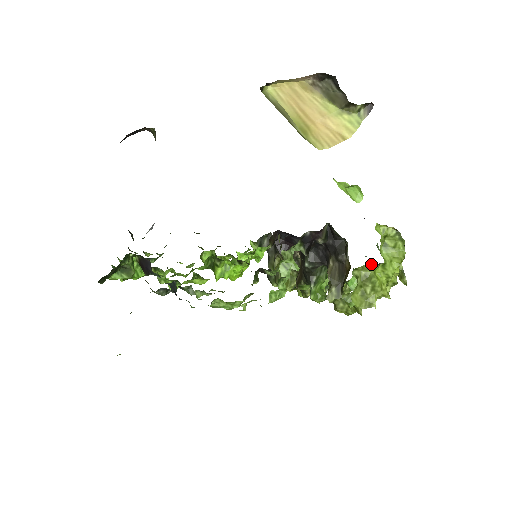
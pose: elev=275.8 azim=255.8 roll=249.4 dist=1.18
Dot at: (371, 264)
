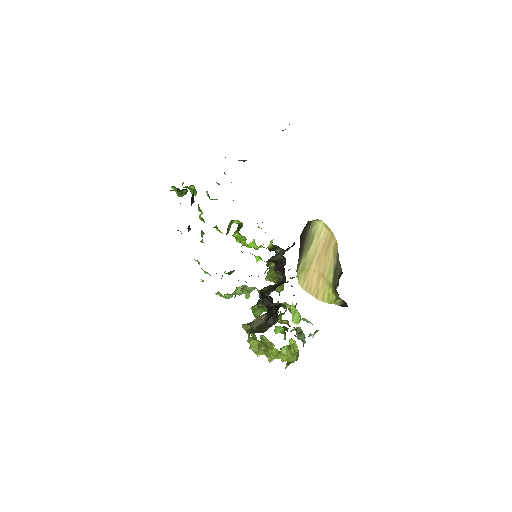
Dot at: (273, 344)
